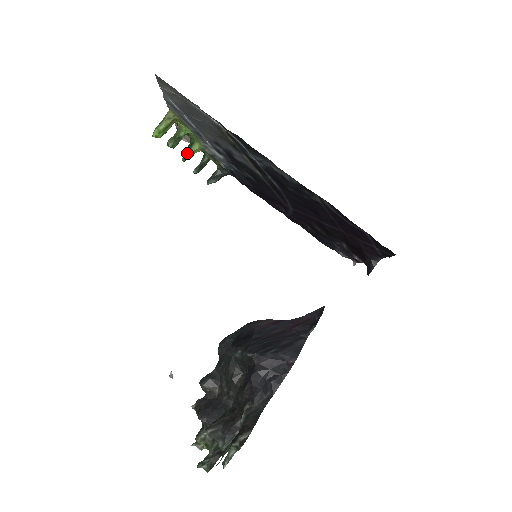
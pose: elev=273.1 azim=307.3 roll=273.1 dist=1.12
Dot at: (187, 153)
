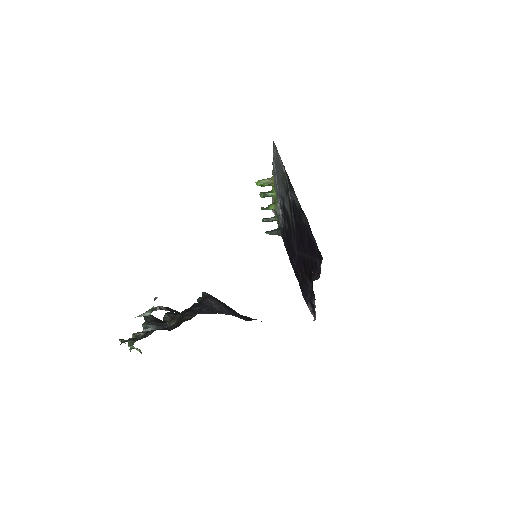
Dot at: (267, 207)
